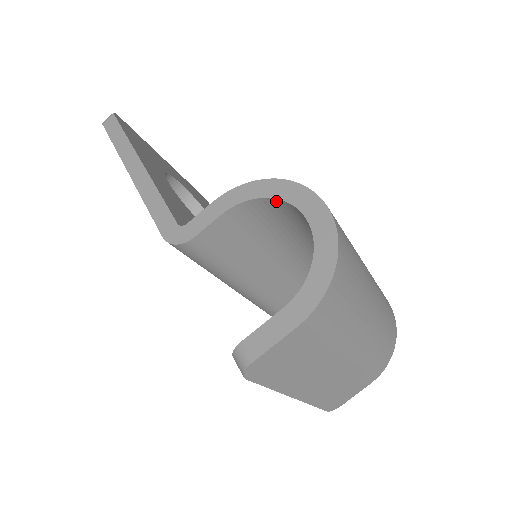
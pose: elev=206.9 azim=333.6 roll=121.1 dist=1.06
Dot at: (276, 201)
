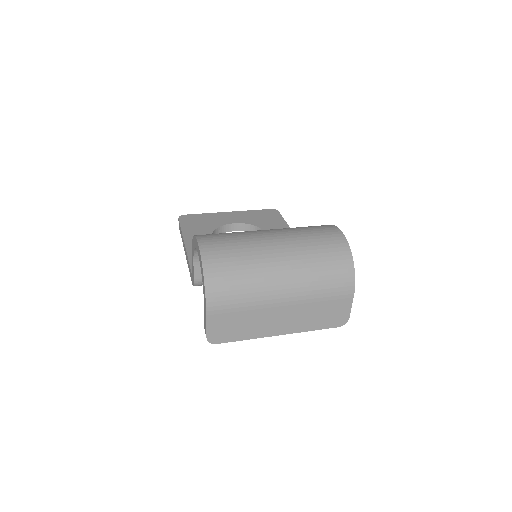
Dot at: occluded
